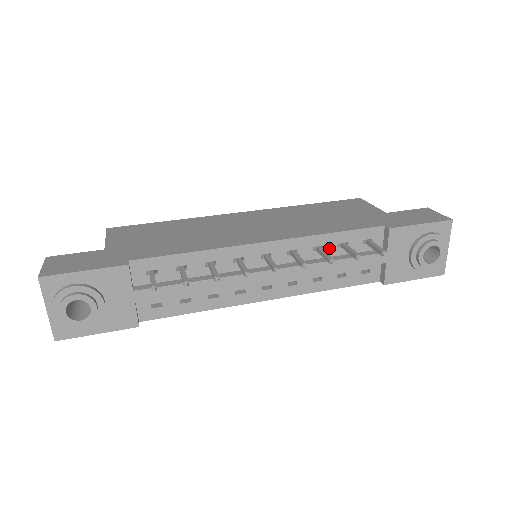
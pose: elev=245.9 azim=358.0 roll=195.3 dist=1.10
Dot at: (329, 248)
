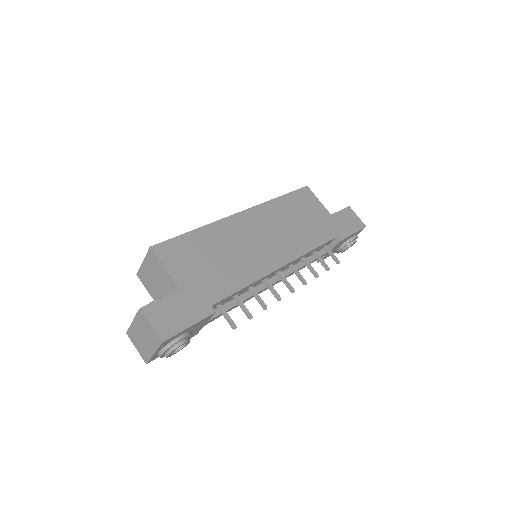
Dot at: (307, 256)
